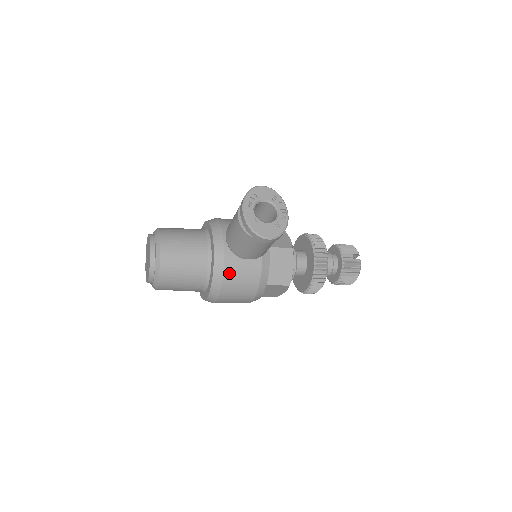
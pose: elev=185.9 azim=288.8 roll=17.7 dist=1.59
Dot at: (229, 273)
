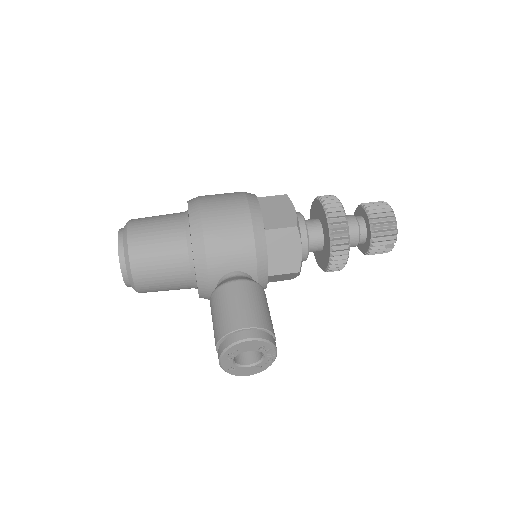
Dot at: occluded
